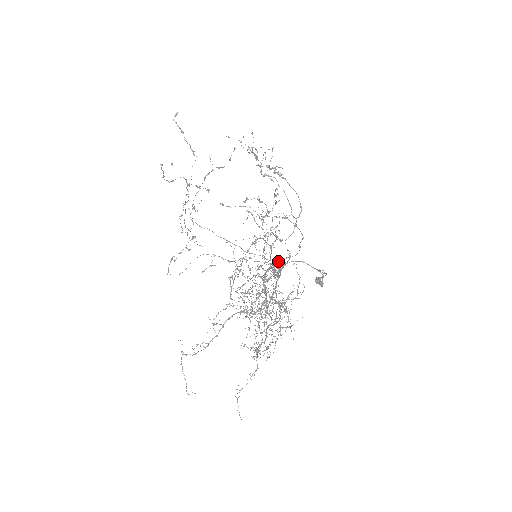
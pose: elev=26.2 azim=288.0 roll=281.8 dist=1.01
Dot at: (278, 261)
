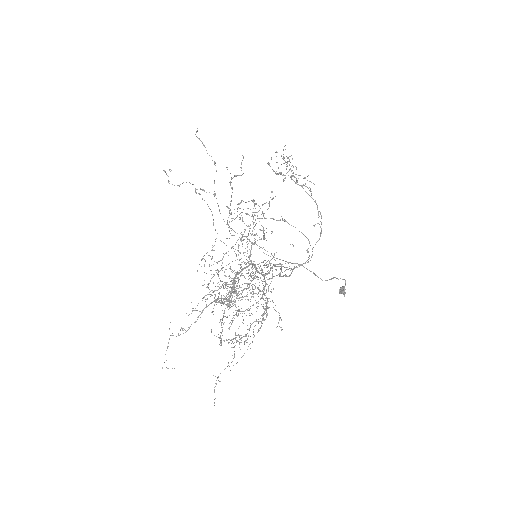
Dot at: (268, 260)
